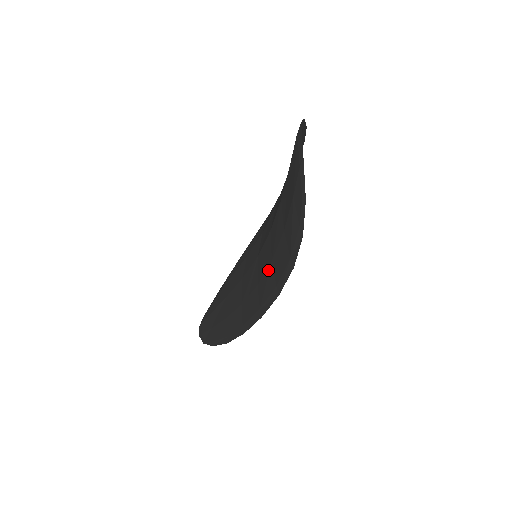
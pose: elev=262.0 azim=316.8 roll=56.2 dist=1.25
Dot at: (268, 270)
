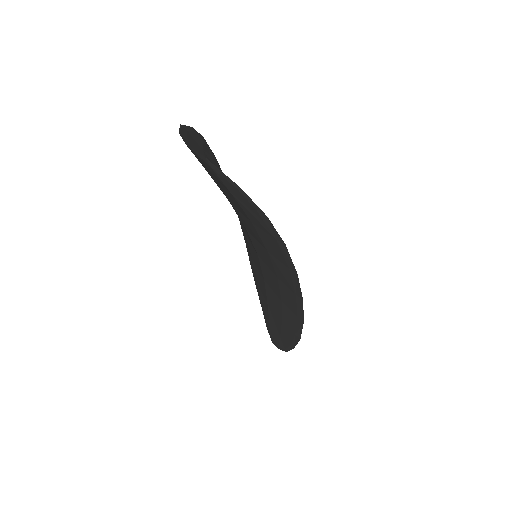
Dot at: (272, 261)
